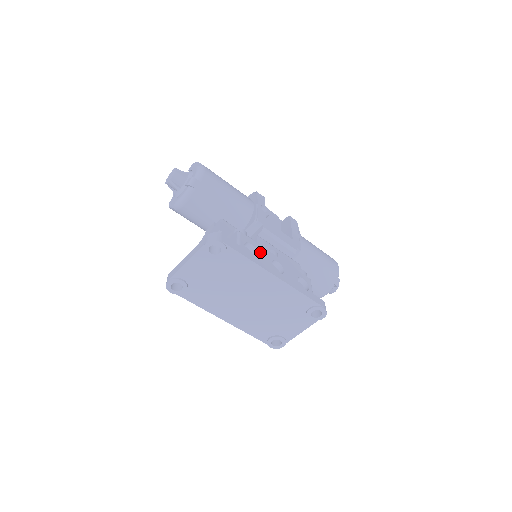
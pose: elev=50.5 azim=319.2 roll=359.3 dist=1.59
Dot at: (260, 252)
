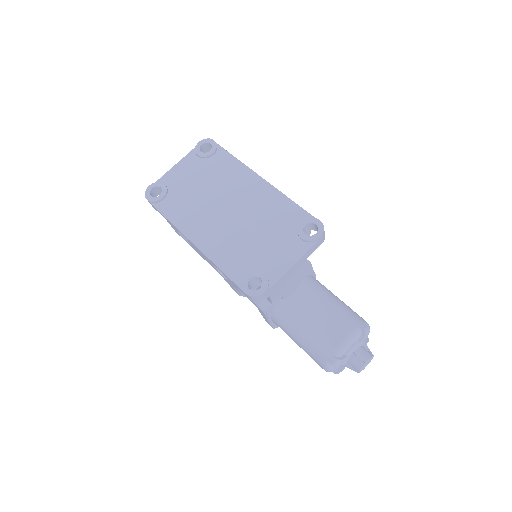
Dot at: occluded
